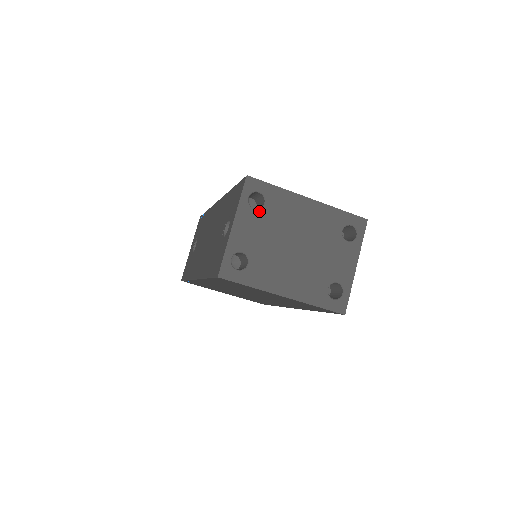
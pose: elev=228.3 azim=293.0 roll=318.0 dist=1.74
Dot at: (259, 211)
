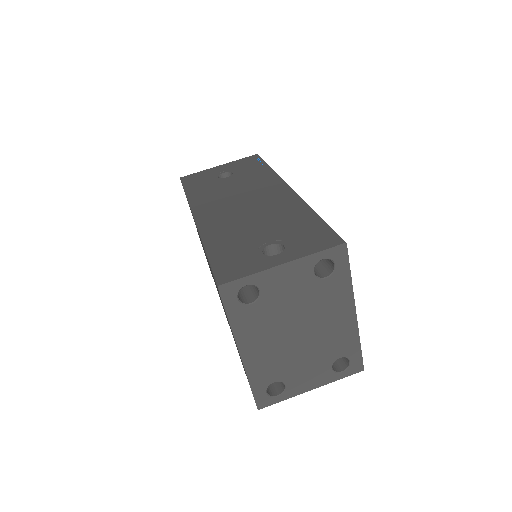
Dot at: (314, 278)
